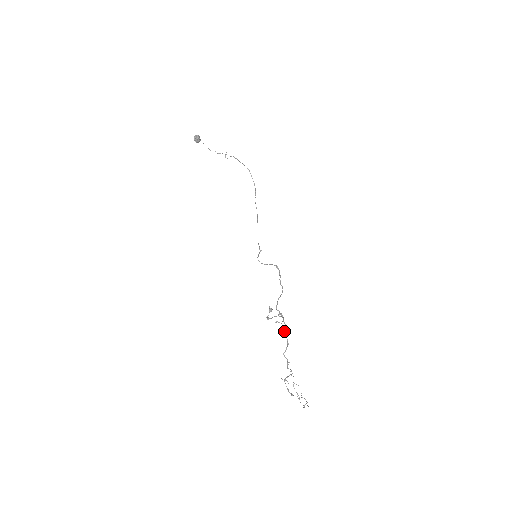
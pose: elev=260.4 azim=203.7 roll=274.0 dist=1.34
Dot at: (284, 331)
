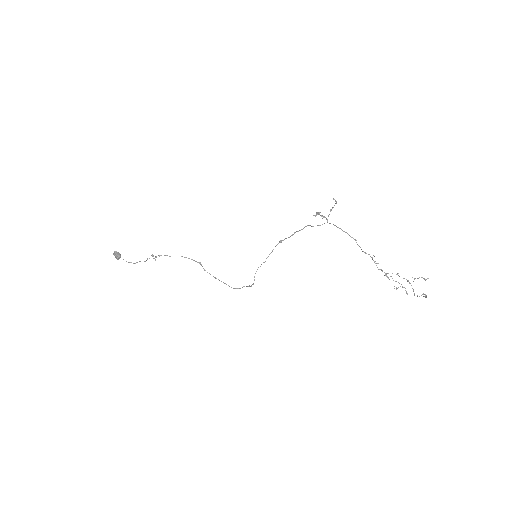
Dot at: occluded
